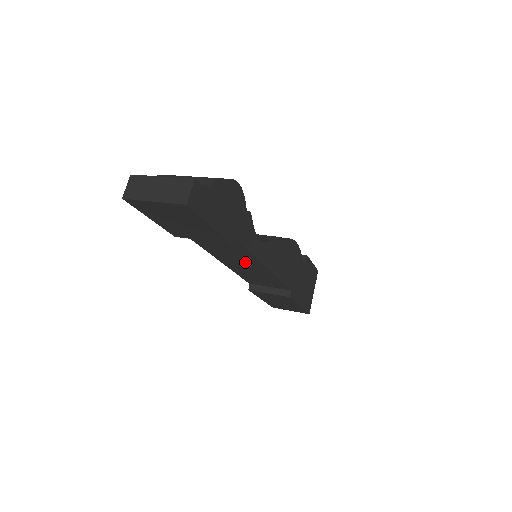
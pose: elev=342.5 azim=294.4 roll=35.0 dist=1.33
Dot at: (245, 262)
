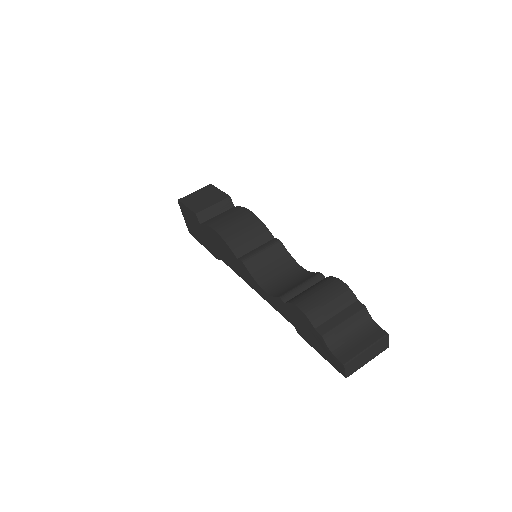
Dot at: occluded
